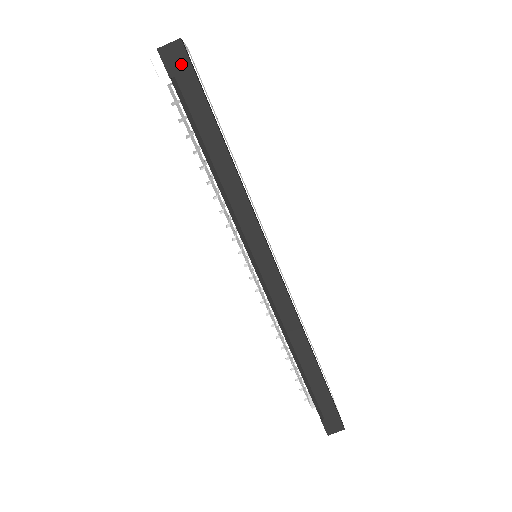
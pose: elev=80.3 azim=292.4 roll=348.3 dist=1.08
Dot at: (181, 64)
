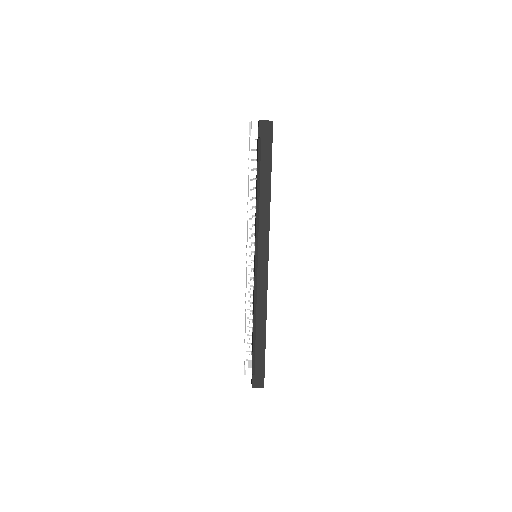
Dot at: (267, 133)
